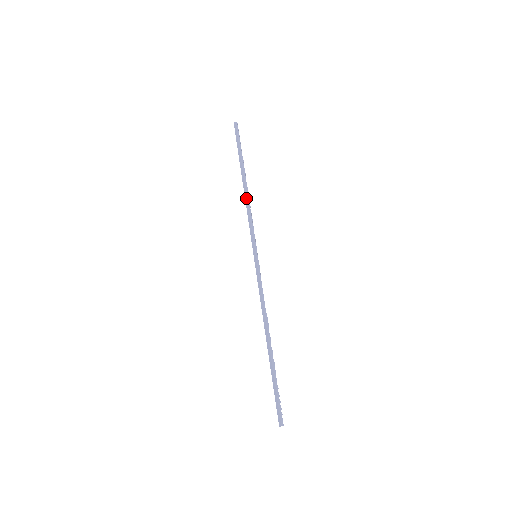
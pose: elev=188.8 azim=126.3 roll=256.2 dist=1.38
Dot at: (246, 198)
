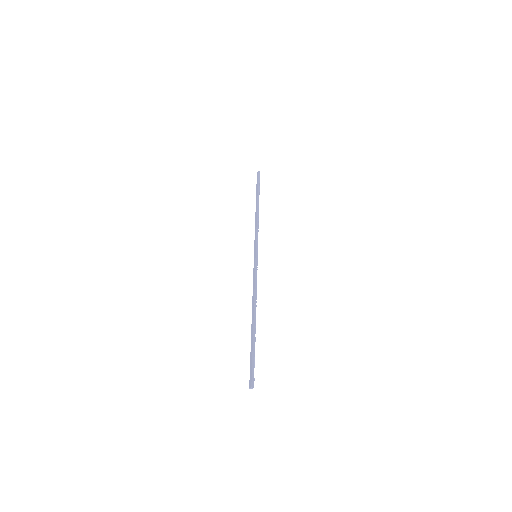
Dot at: (256, 217)
